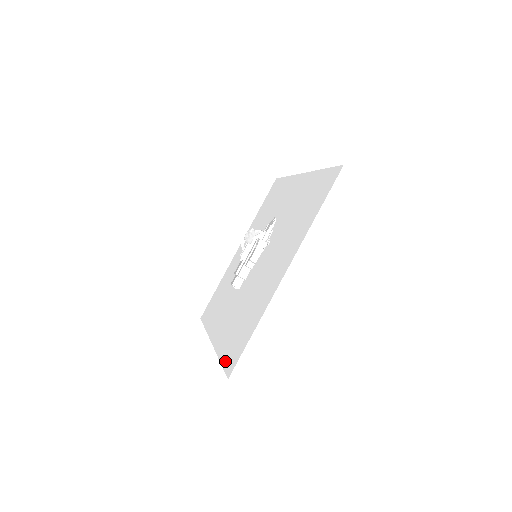
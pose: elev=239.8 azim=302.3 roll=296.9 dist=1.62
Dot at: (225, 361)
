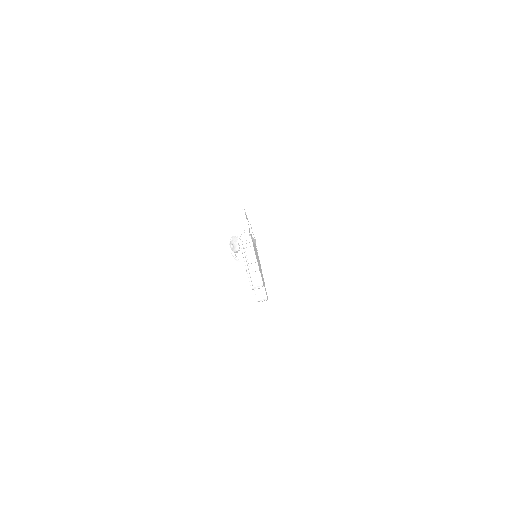
Dot at: occluded
